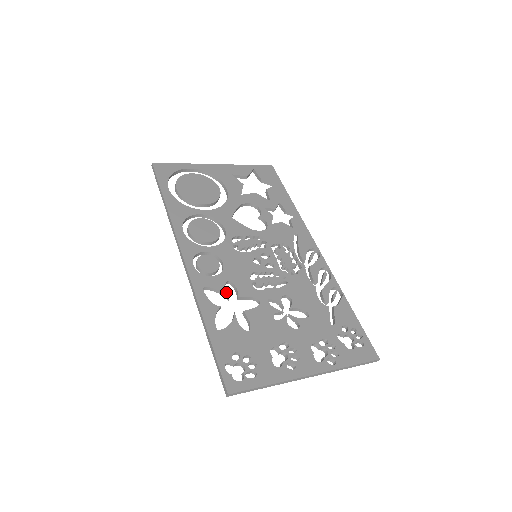
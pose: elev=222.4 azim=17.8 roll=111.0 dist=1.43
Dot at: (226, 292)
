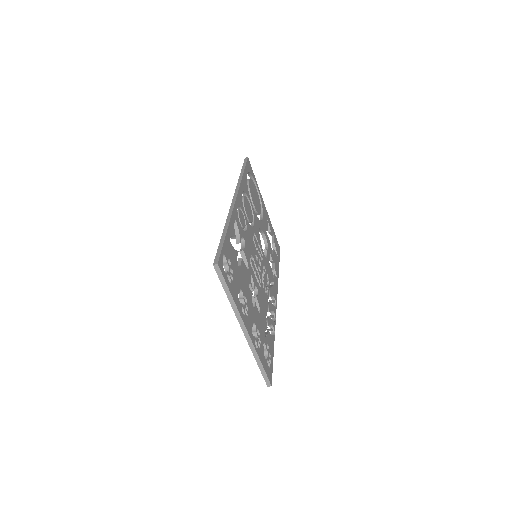
Dot at: occluded
